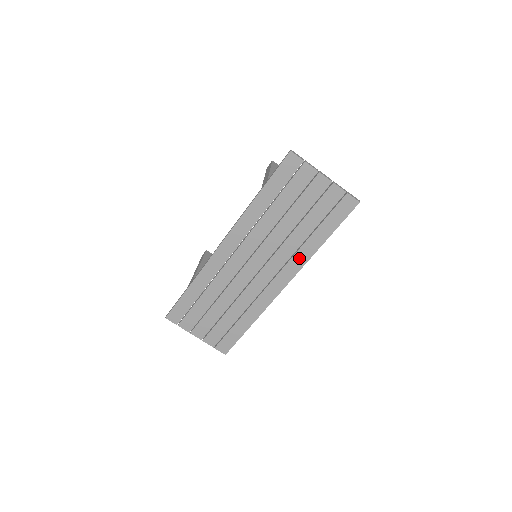
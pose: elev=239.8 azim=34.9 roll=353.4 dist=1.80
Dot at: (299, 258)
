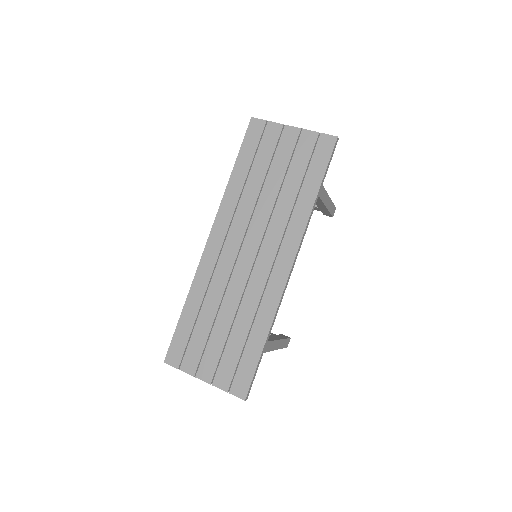
Dot at: (295, 225)
